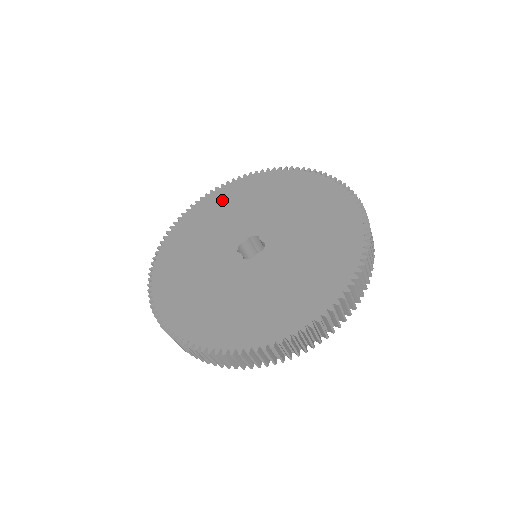
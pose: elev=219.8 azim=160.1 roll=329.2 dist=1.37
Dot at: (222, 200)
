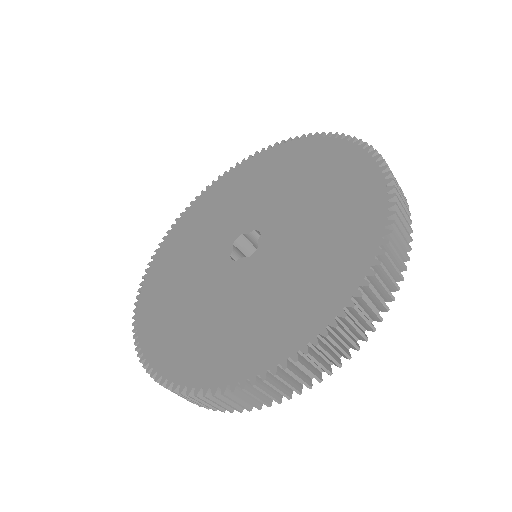
Dot at: (167, 261)
